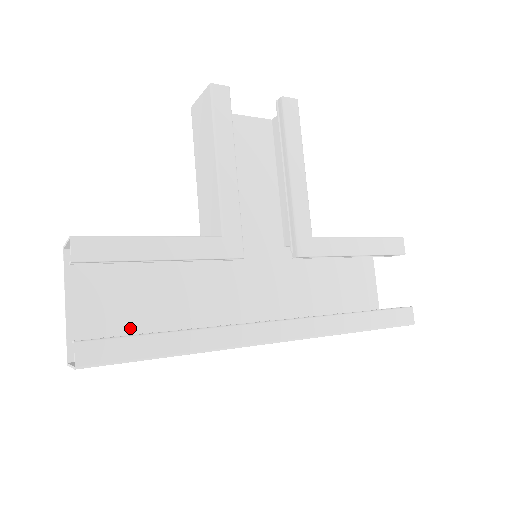
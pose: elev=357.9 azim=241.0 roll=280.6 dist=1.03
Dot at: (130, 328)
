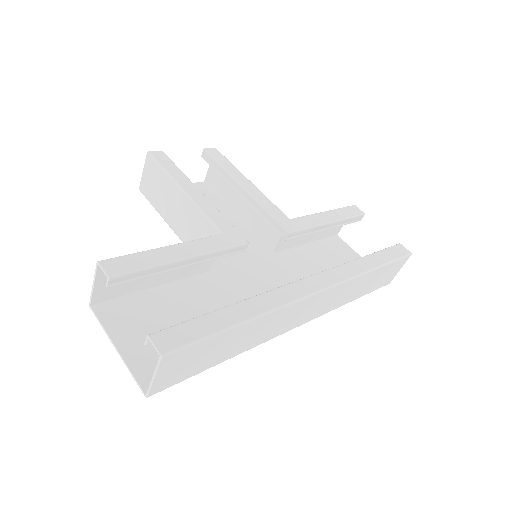
Dot at: occluded
